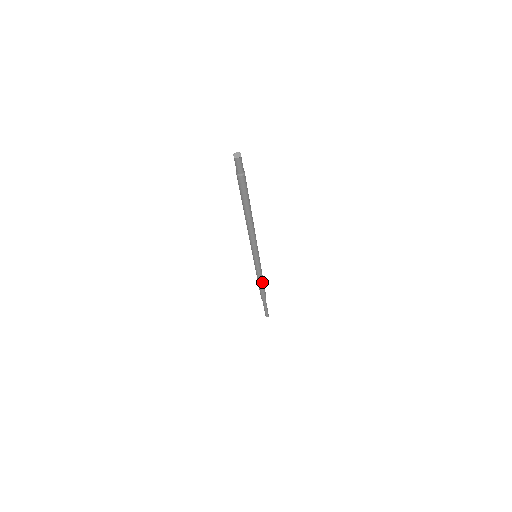
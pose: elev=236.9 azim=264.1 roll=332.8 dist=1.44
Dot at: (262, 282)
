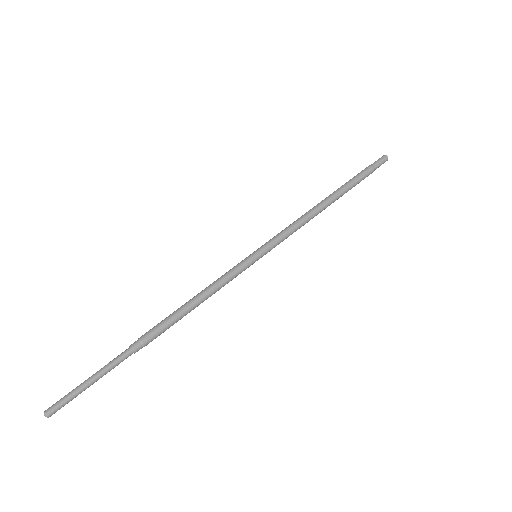
Dot at: (196, 304)
